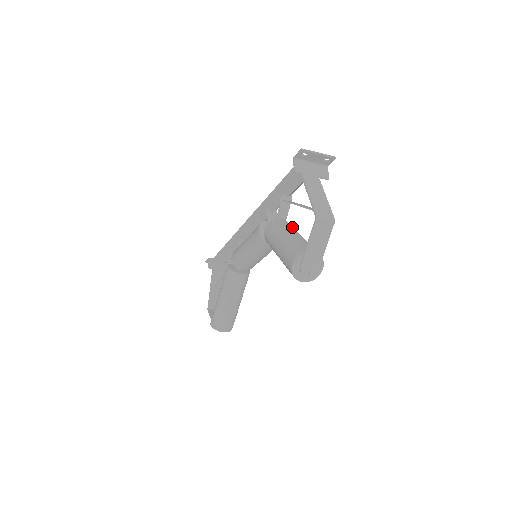
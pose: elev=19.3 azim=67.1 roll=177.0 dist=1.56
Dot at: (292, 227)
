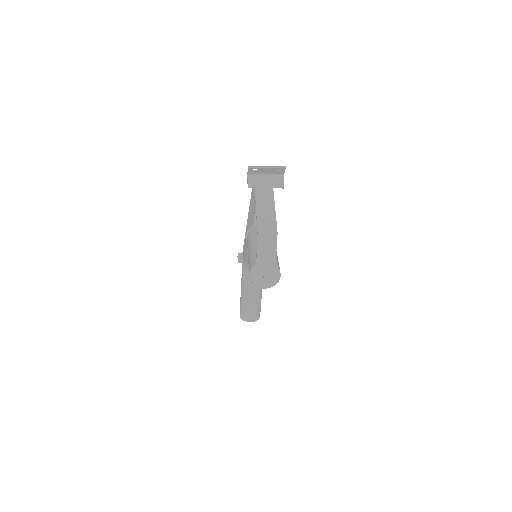
Dot at: occluded
